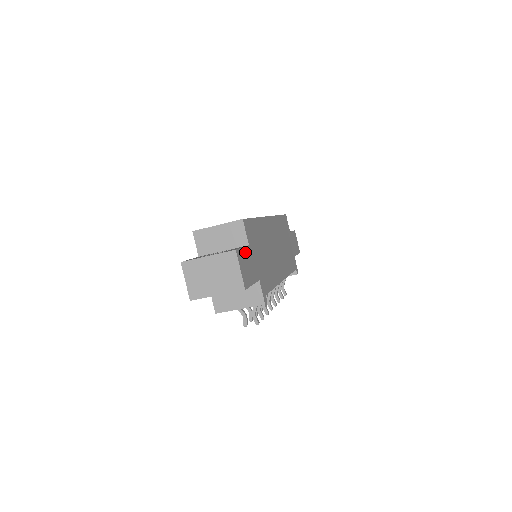
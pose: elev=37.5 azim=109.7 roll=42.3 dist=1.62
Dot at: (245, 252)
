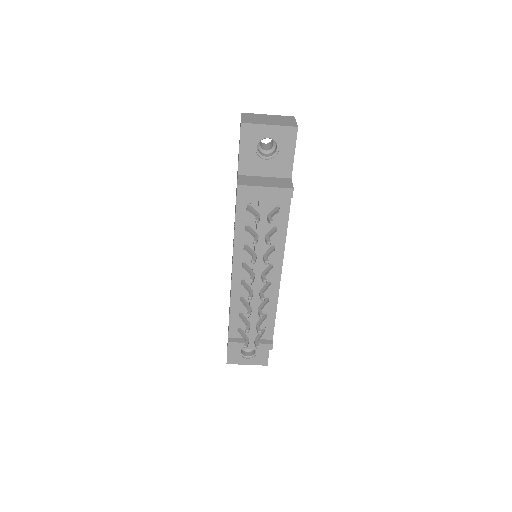
Dot at: occluded
